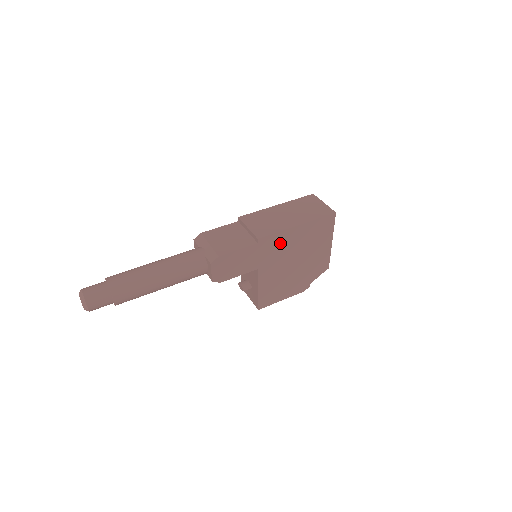
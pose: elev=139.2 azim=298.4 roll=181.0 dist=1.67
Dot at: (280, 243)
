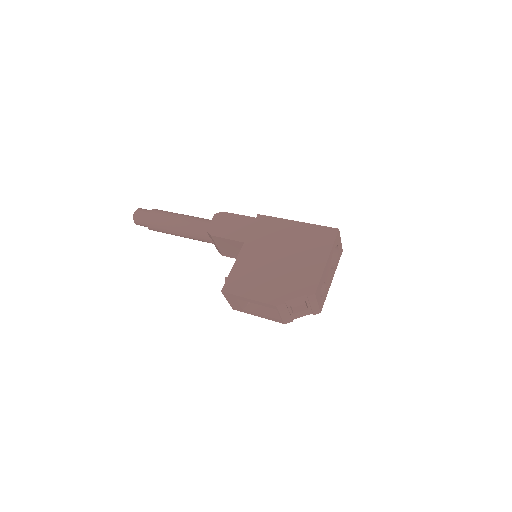
Dot at: (274, 229)
